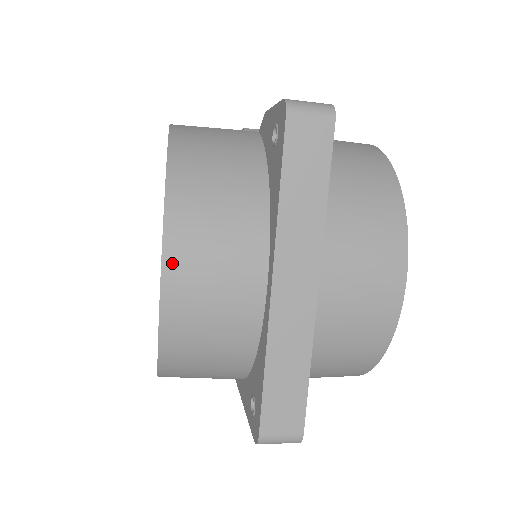
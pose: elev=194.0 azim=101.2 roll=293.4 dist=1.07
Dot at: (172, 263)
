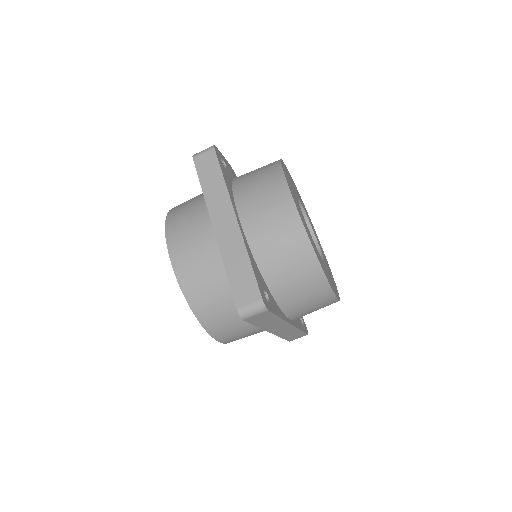
Dot at: (172, 246)
